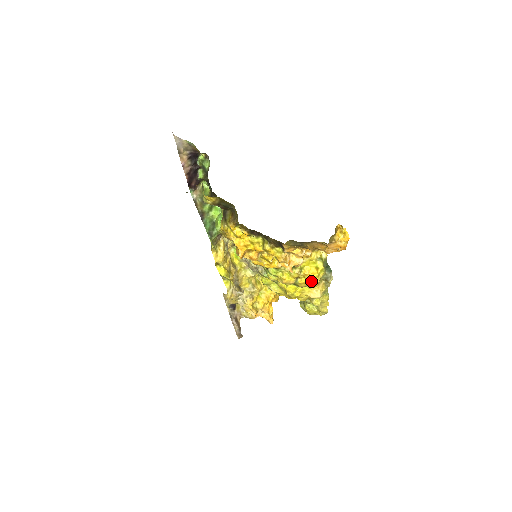
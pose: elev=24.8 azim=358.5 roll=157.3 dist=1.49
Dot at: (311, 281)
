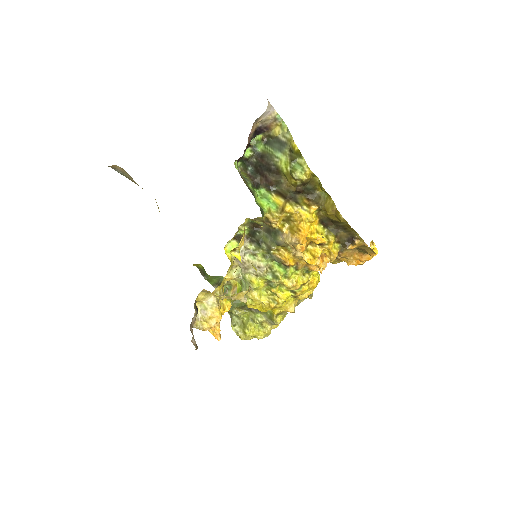
Dot at: (307, 291)
